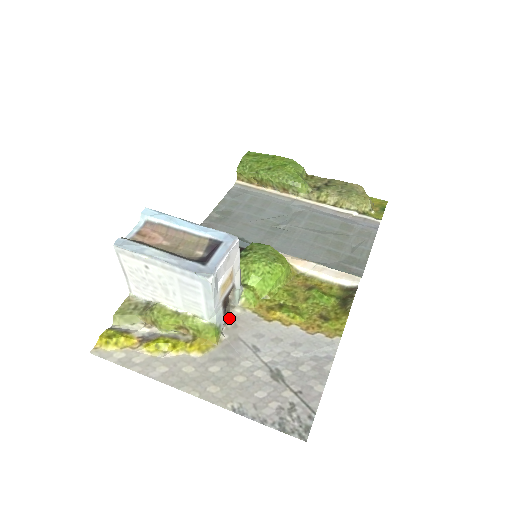
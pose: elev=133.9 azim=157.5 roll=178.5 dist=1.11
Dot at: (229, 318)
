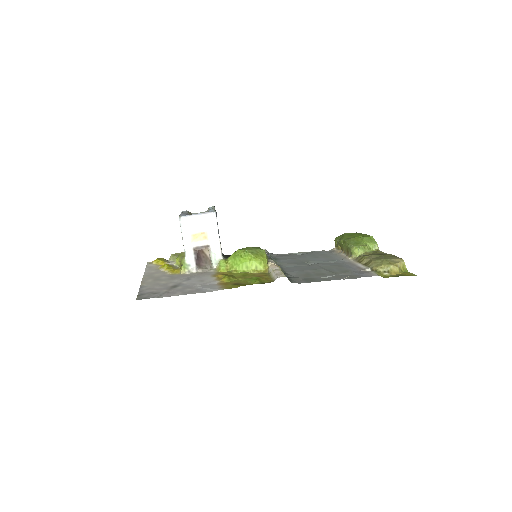
Dot at: (203, 270)
